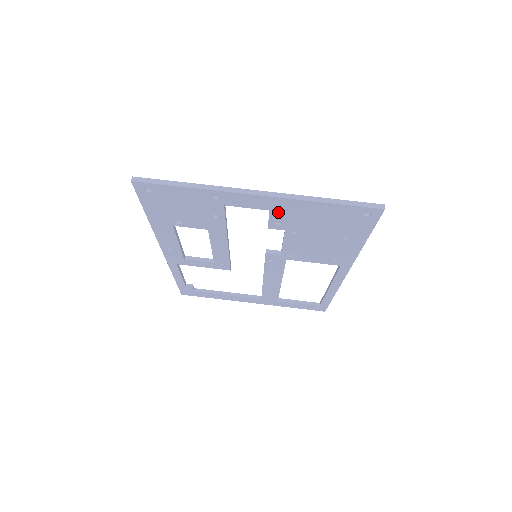
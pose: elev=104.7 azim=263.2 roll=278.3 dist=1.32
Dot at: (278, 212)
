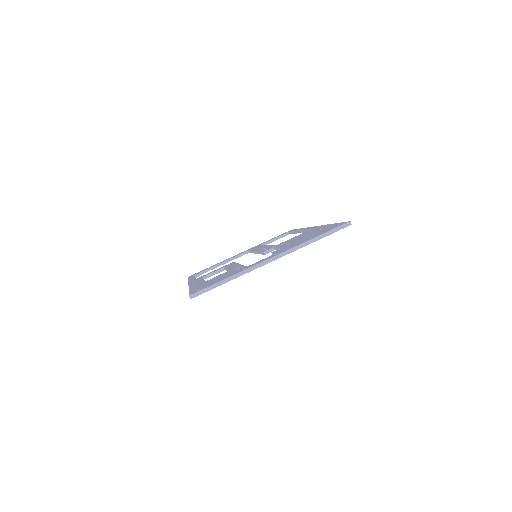
Dot at: occluded
